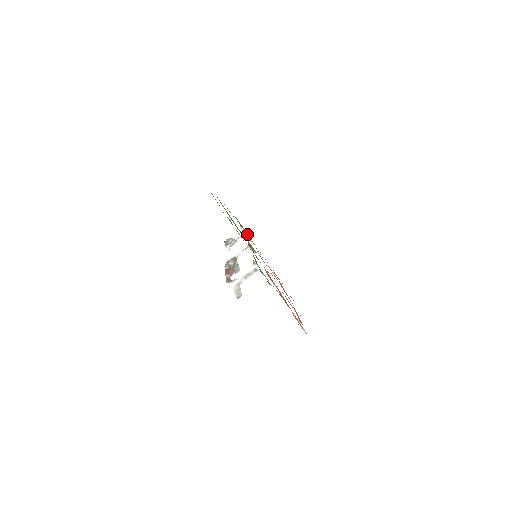
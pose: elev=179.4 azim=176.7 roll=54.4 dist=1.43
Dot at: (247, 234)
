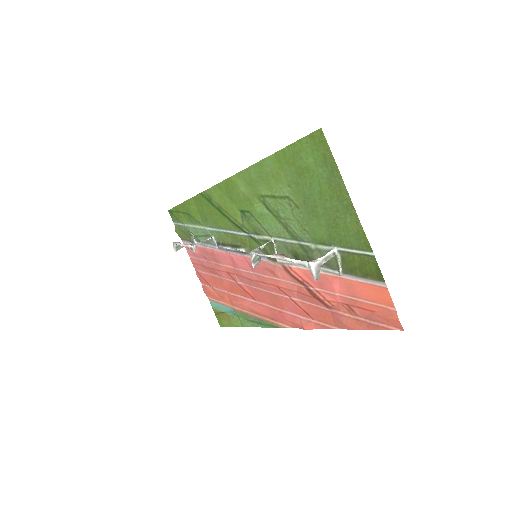
Dot at: (193, 242)
